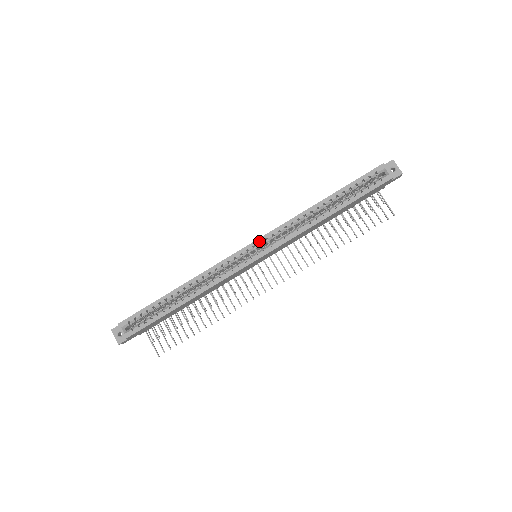
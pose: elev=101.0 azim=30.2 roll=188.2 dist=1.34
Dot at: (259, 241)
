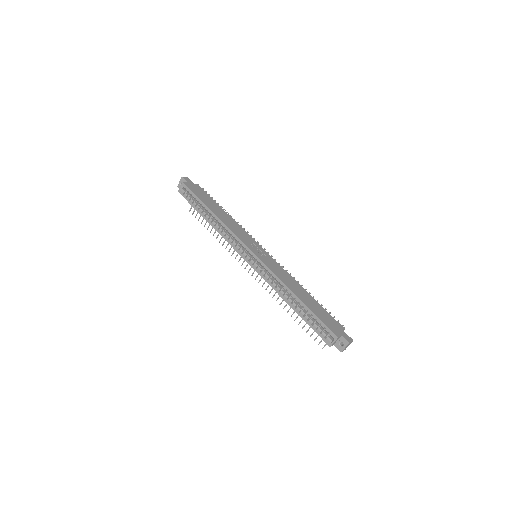
Dot at: (257, 258)
